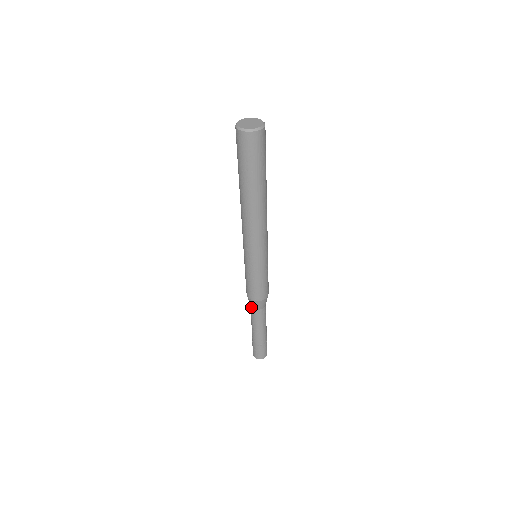
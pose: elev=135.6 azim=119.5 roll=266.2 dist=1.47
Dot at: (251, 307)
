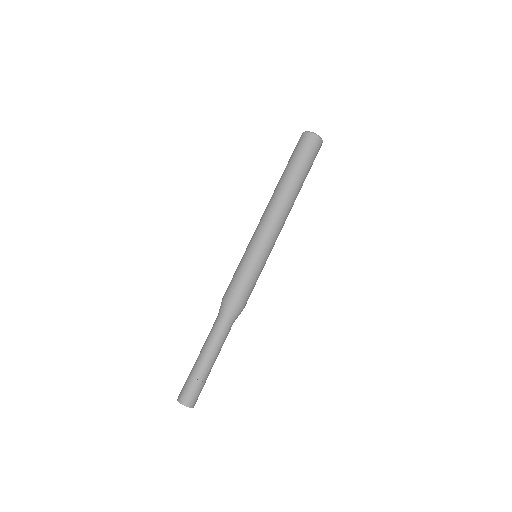
Dot at: (225, 319)
